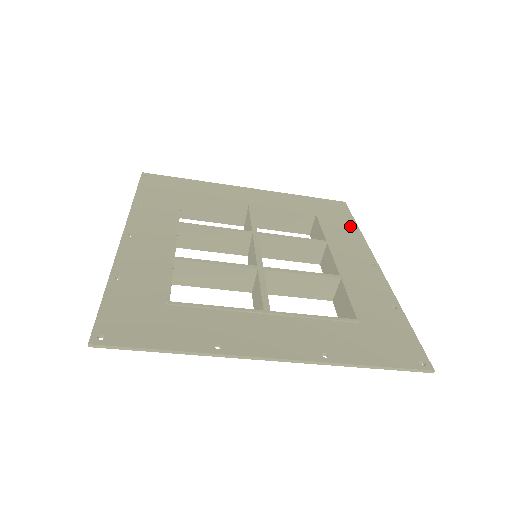
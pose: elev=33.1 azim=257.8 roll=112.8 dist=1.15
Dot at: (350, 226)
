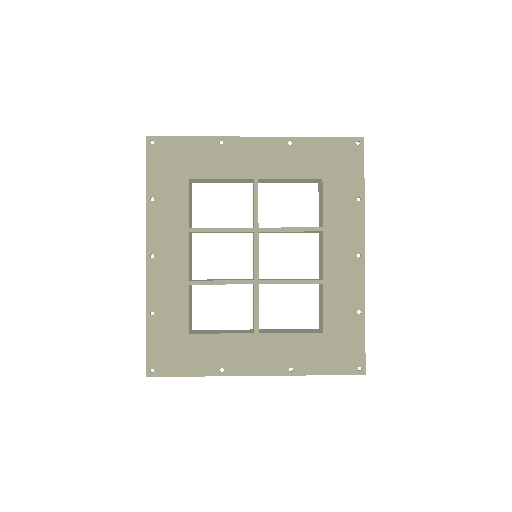
Dot at: (355, 191)
